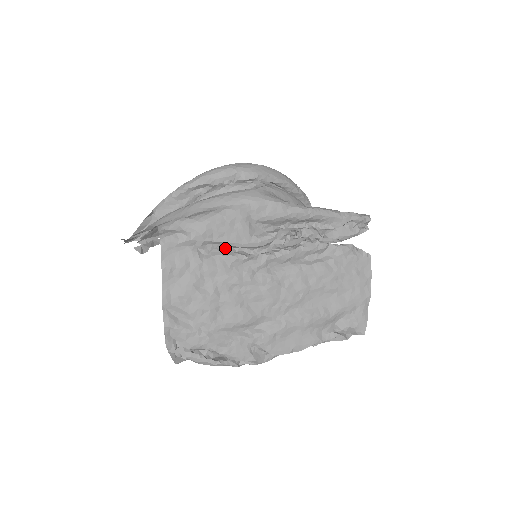
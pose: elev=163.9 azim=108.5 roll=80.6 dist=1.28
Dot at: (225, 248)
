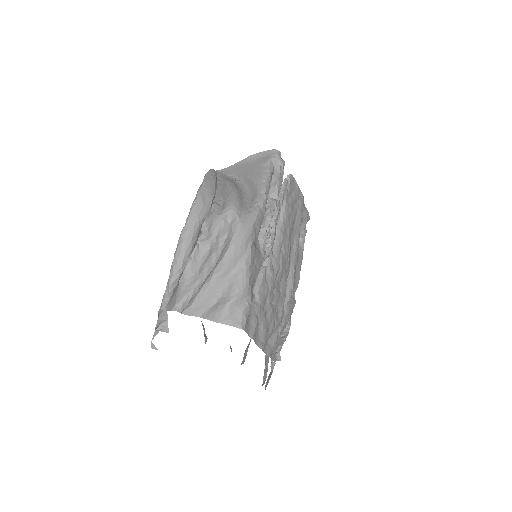
Dot at: occluded
